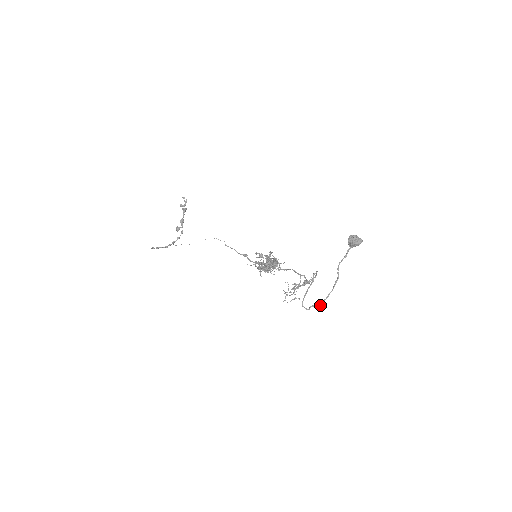
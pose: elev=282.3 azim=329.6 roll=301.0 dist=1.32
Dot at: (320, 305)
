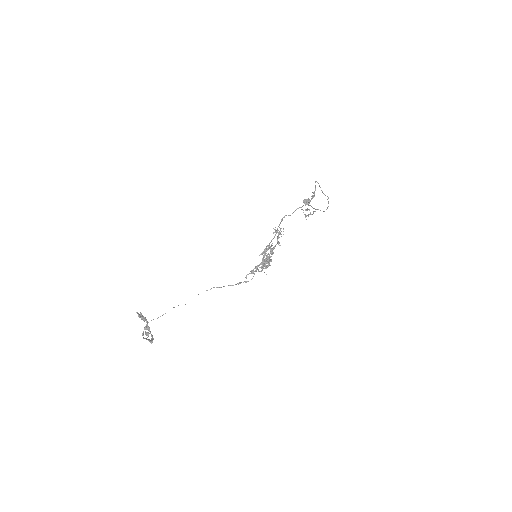
Dot at: (328, 203)
